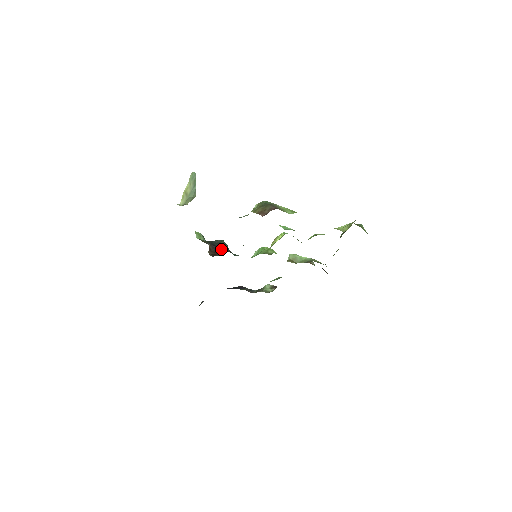
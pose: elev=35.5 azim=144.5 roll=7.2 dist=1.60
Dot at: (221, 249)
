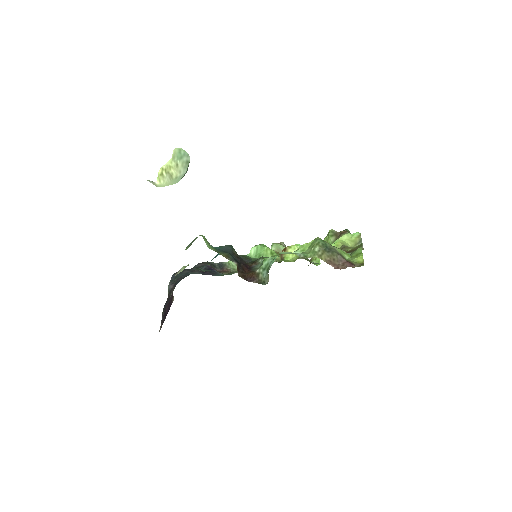
Dot at: (242, 263)
